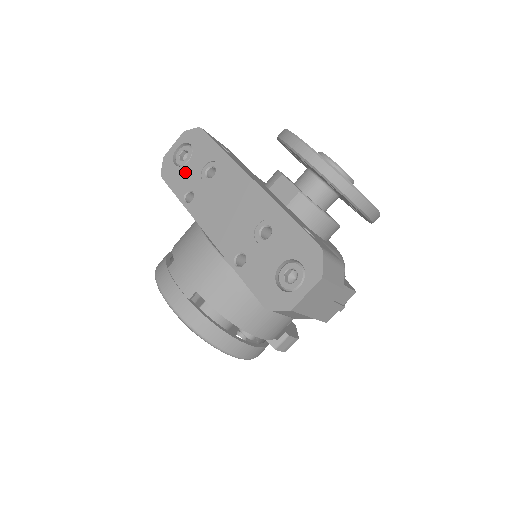
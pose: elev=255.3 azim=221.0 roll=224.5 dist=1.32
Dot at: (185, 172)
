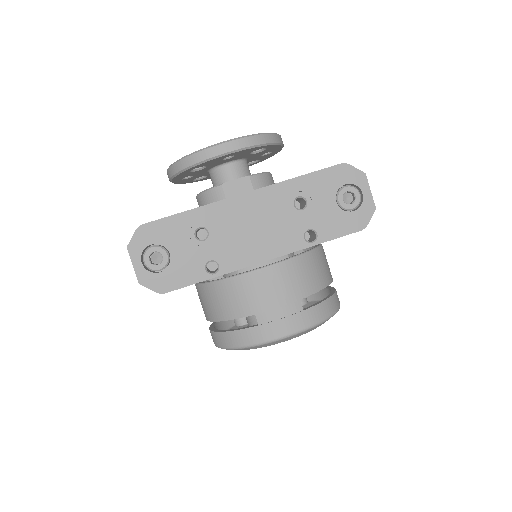
Dot at: (180, 262)
